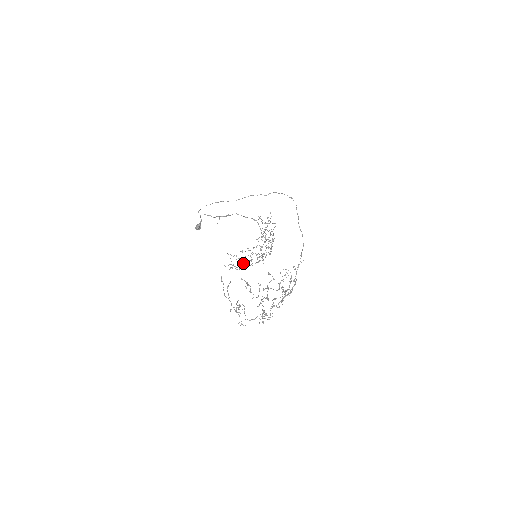
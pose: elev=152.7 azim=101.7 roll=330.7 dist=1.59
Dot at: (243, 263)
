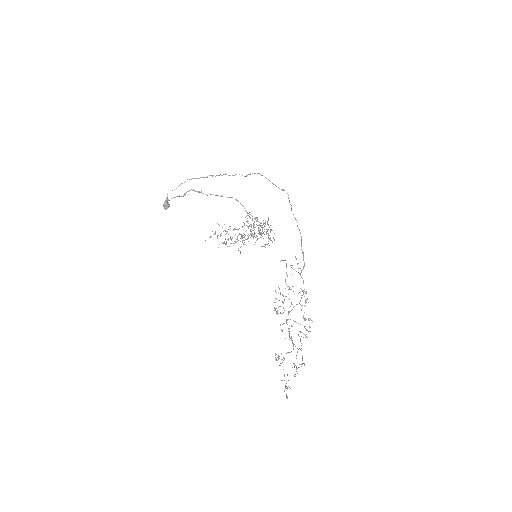
Dot at: occluded
